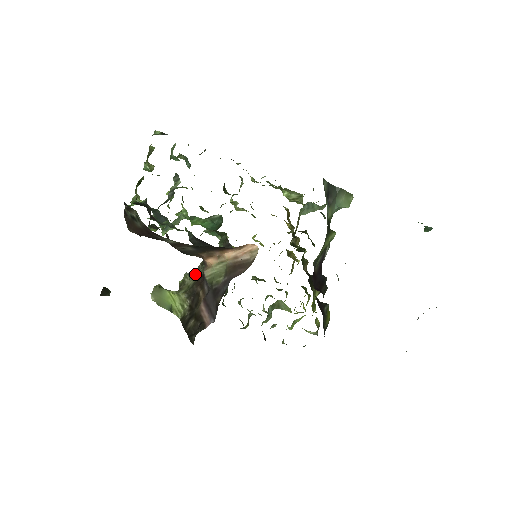
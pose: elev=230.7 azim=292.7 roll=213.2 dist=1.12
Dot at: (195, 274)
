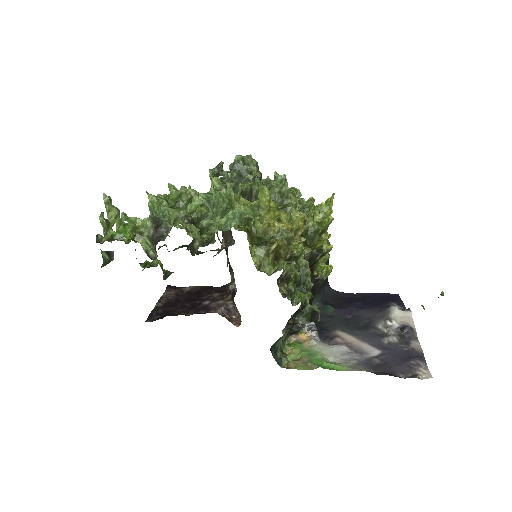
Dot at: occluded
